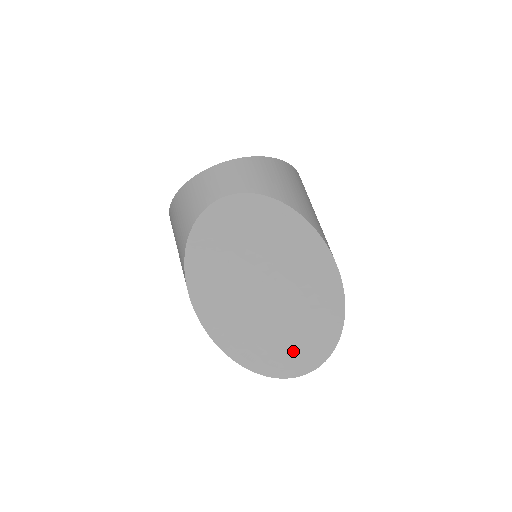
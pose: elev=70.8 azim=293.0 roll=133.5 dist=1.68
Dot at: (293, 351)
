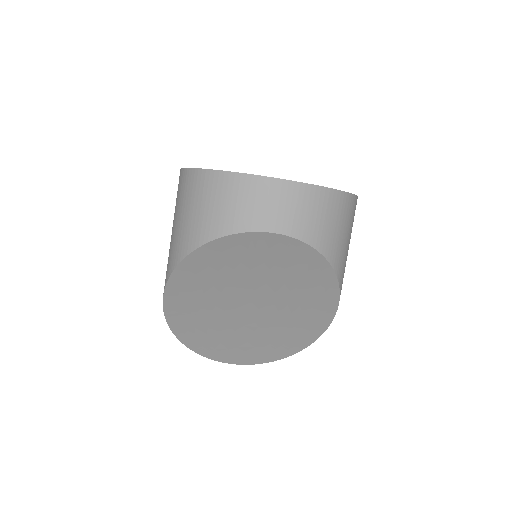
Dot at: (237, 349)
